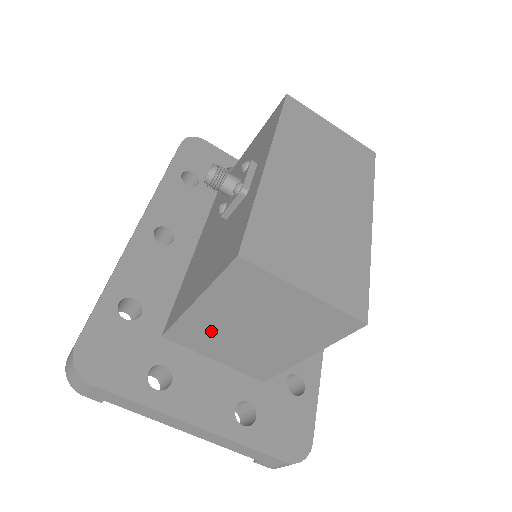
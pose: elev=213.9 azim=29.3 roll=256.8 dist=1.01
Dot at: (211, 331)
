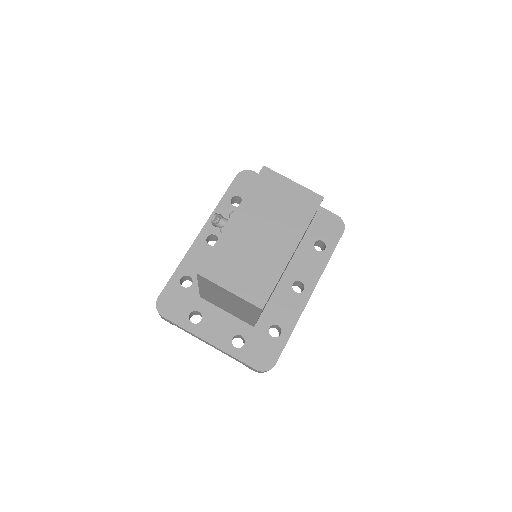
Dot at: (214, 299)
